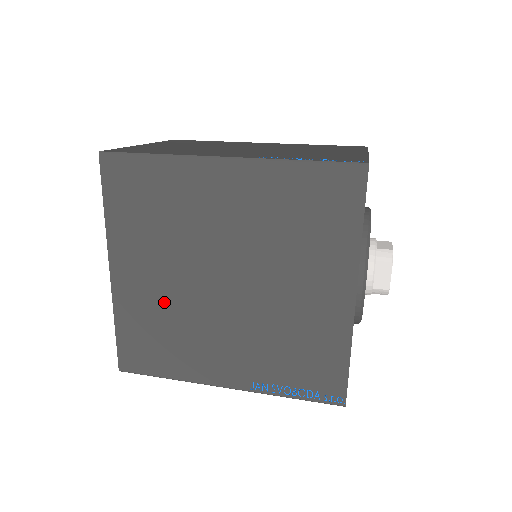
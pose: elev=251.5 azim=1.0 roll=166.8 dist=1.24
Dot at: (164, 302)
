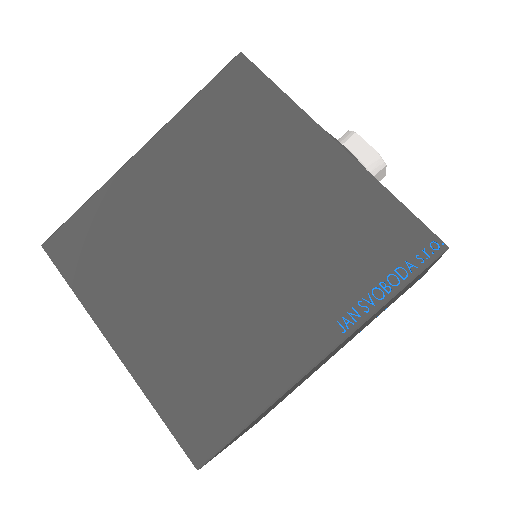
Dot at: (182, 326)
